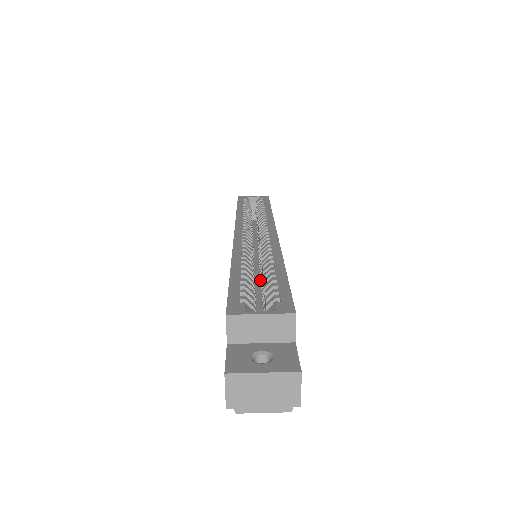
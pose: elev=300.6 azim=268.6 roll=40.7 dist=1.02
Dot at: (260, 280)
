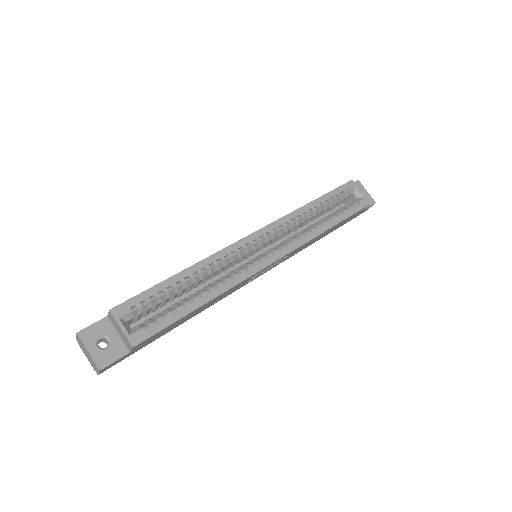
Dot at: occluded
